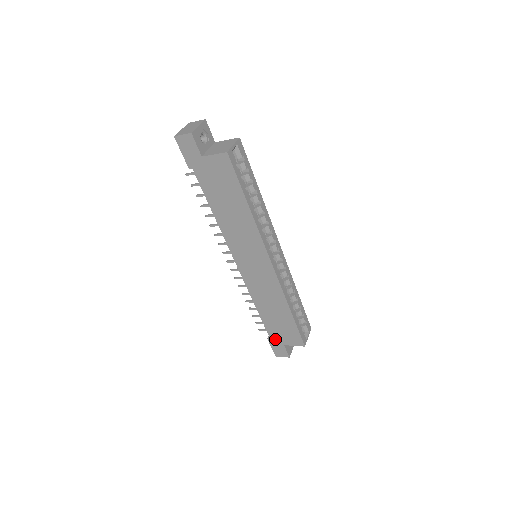
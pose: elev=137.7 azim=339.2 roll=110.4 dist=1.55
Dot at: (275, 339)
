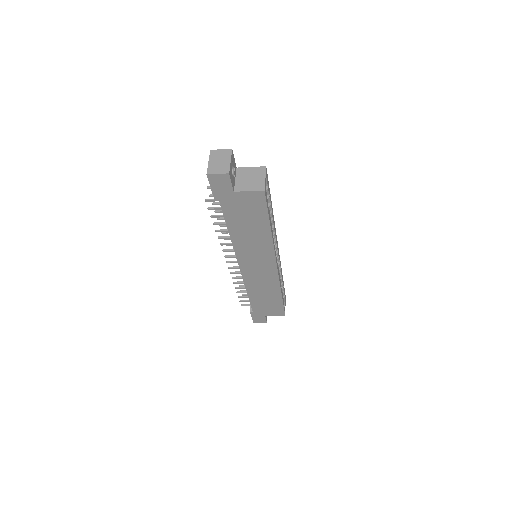
Dot at: (258, 312)
